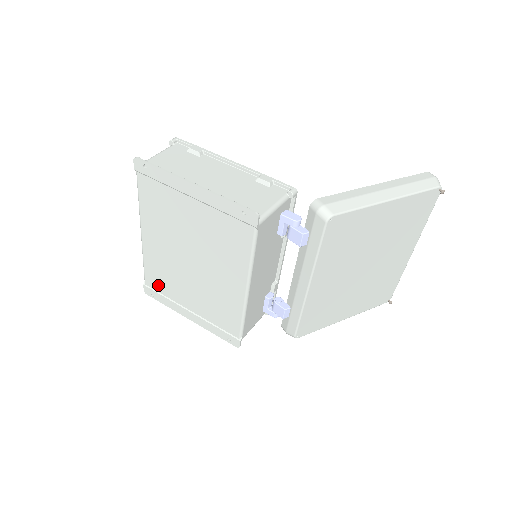
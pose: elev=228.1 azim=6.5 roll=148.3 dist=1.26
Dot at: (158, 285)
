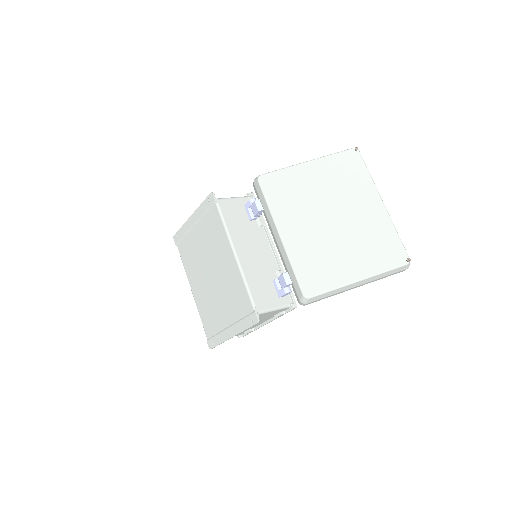
Dot at: (211, 328)
